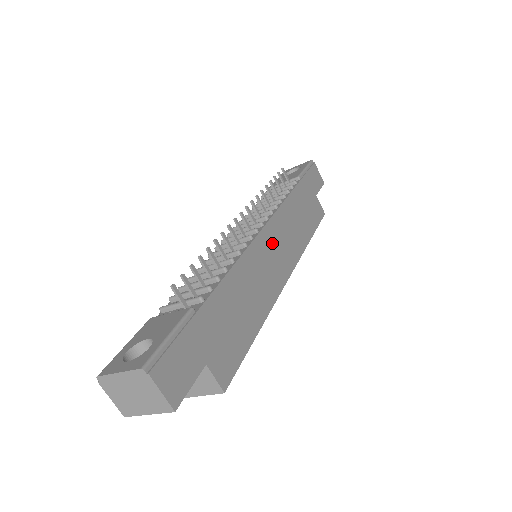
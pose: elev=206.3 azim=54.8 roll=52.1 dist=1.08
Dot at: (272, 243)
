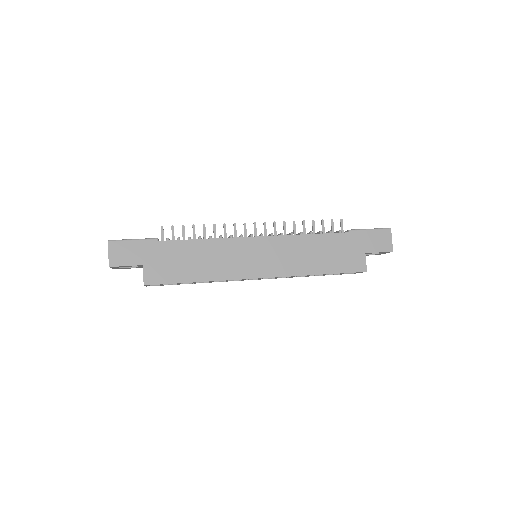
Dot at: (260, 249)
